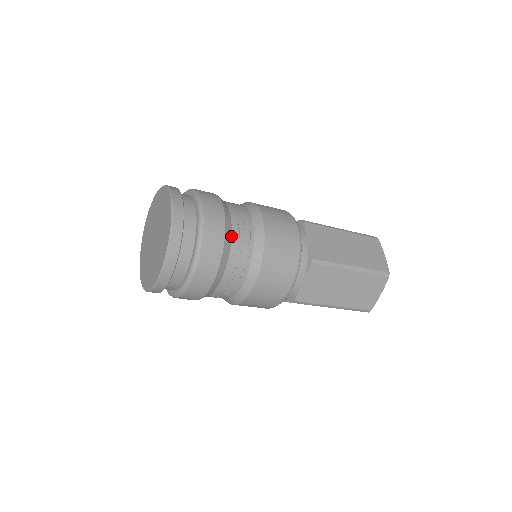
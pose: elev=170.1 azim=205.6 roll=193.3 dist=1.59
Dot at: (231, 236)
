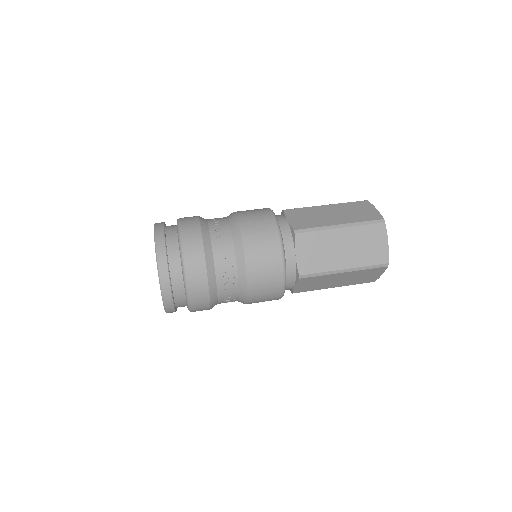
Dot at: (216, 280)
